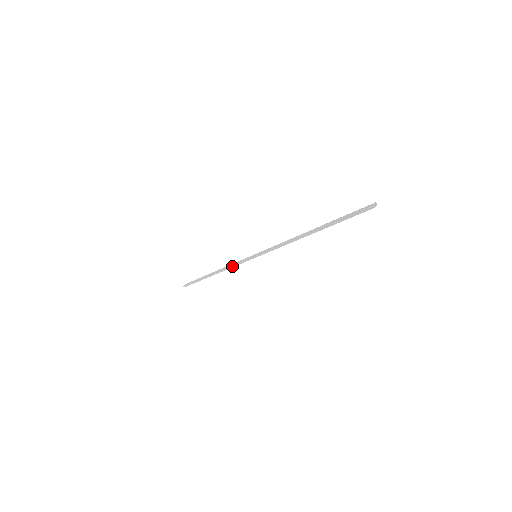
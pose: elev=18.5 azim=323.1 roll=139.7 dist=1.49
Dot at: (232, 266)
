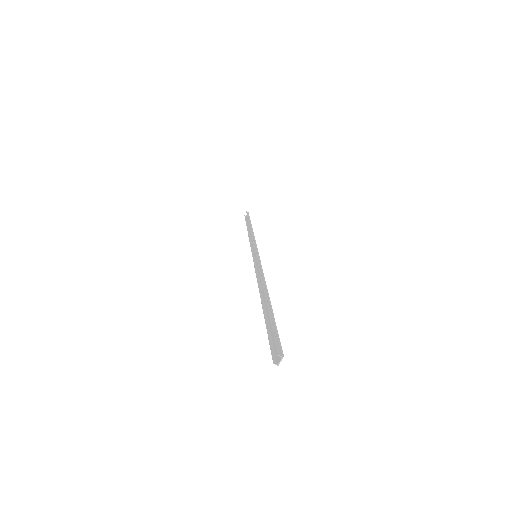
Dot at: (251, 244)
